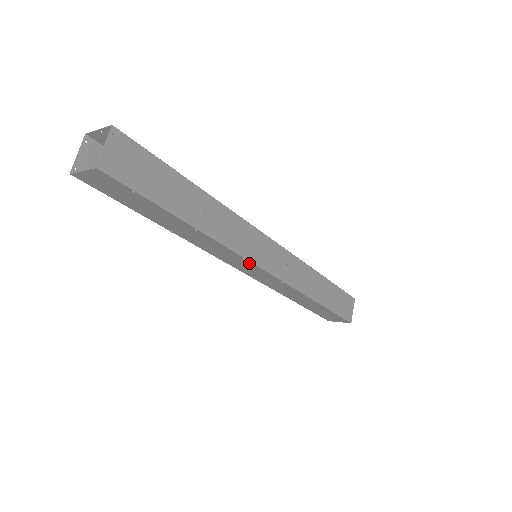
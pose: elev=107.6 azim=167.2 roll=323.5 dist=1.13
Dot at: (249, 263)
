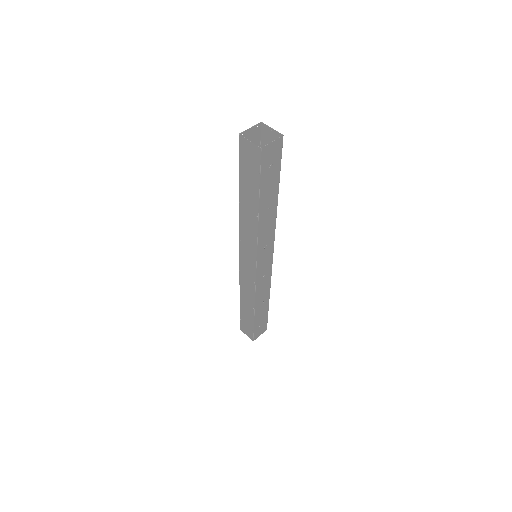
Dot at: (254, 257)
